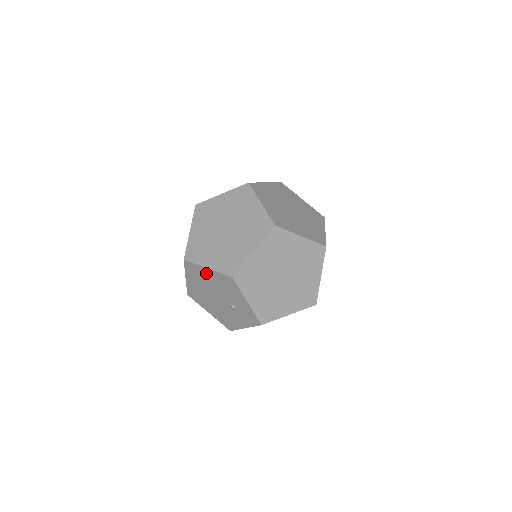
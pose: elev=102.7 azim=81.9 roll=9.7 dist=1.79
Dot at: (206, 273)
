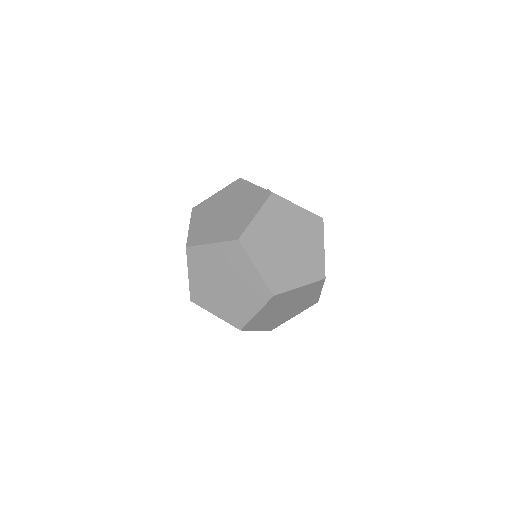
Dot at: occluded
